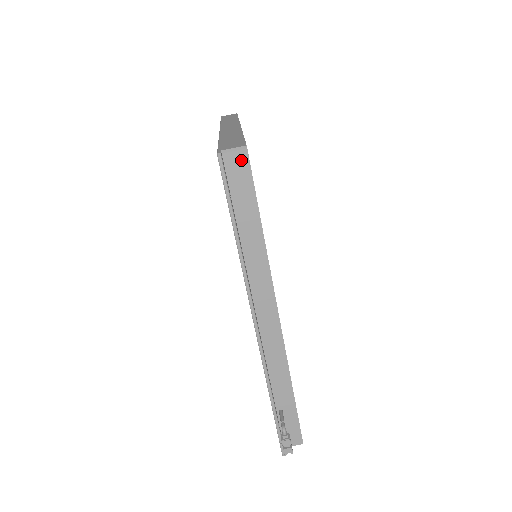
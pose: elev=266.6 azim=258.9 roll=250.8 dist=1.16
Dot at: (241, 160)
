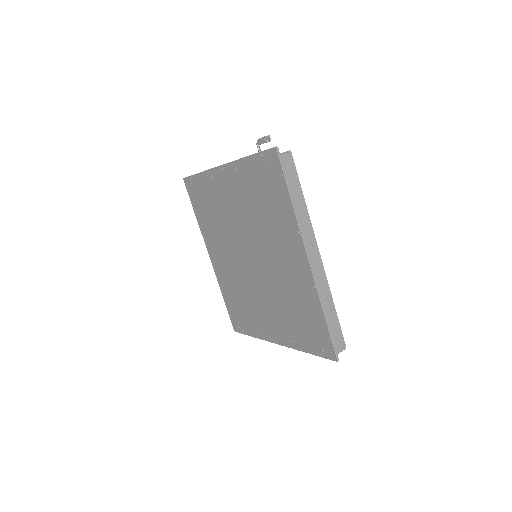
Dot at: occluded
